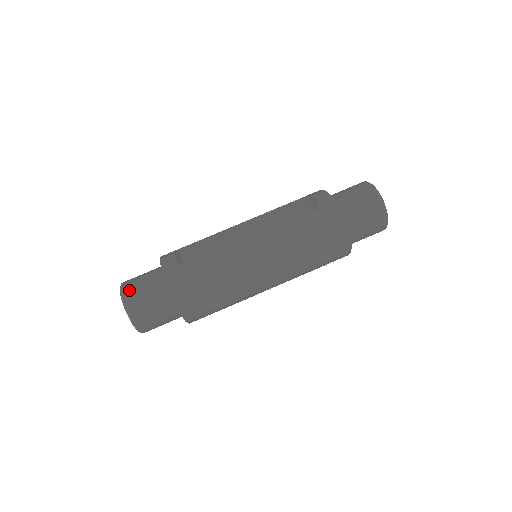
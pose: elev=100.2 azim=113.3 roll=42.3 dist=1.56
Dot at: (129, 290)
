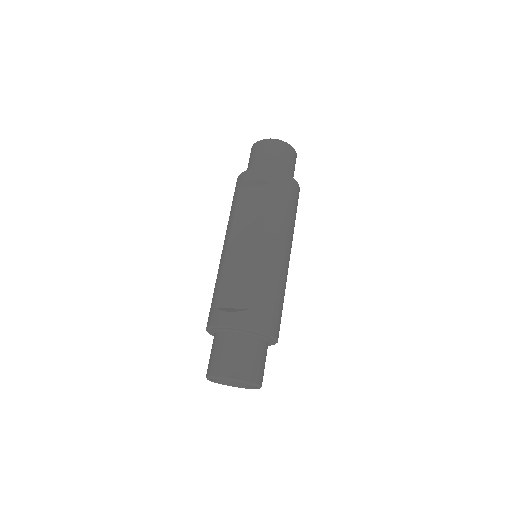
Dot at: (232, 370)
